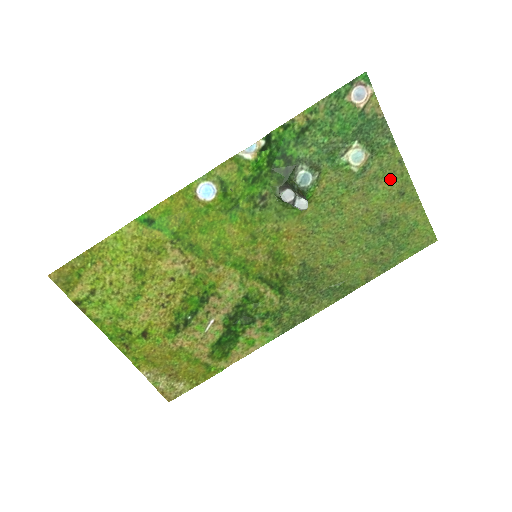
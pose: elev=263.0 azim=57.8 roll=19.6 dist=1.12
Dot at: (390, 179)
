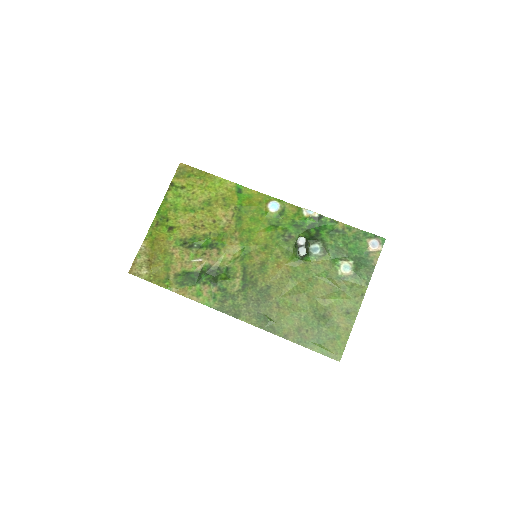
Dot at: (350, 298)
